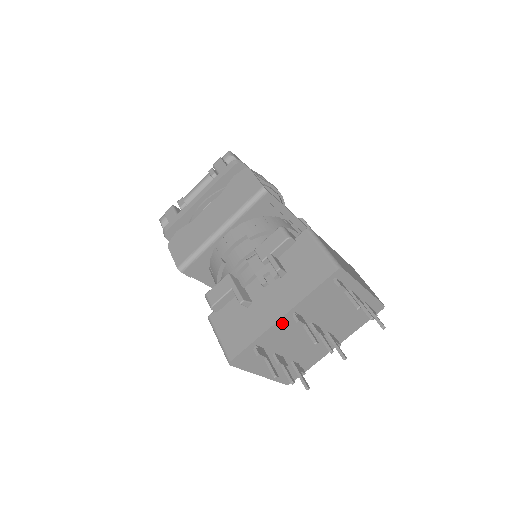
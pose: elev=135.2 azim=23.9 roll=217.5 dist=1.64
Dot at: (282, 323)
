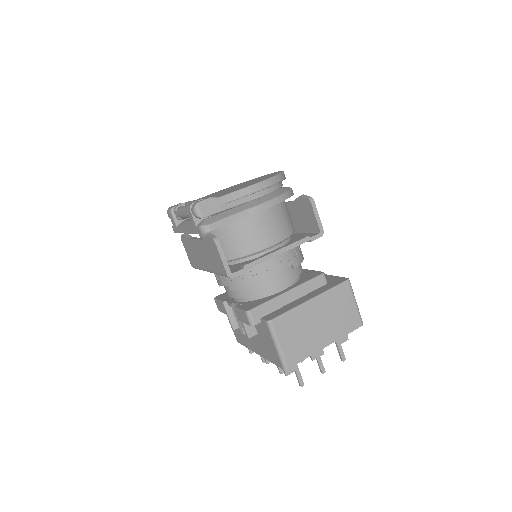
Dot at: occluded
